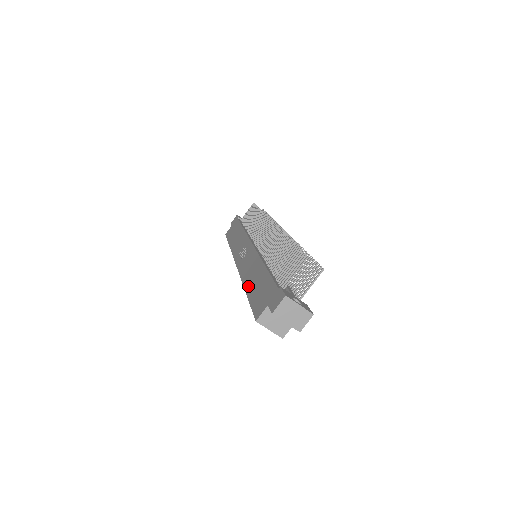
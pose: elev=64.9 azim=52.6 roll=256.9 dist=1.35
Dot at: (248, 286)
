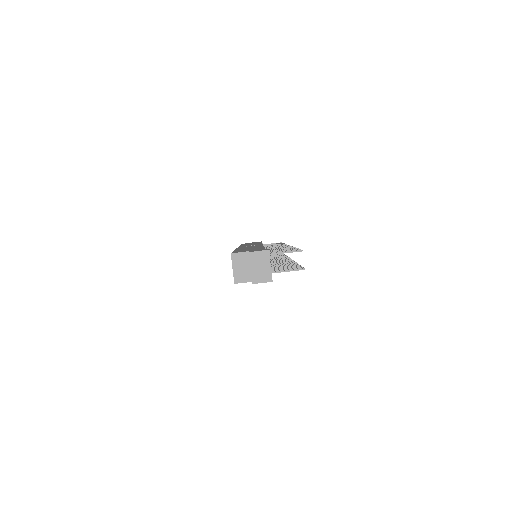
Dot at: (240, 249)
